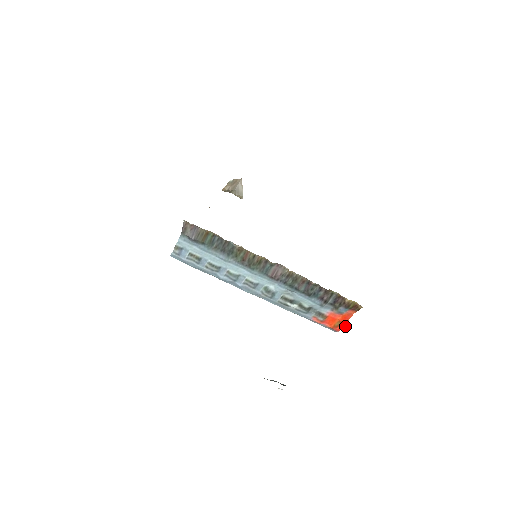
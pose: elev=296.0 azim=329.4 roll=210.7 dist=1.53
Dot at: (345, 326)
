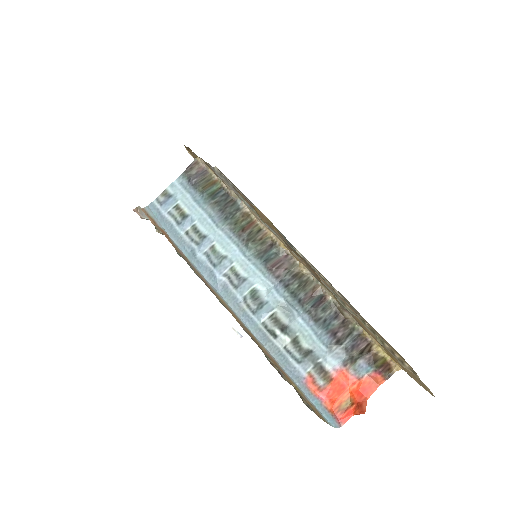
Dot at: (359, 408)
